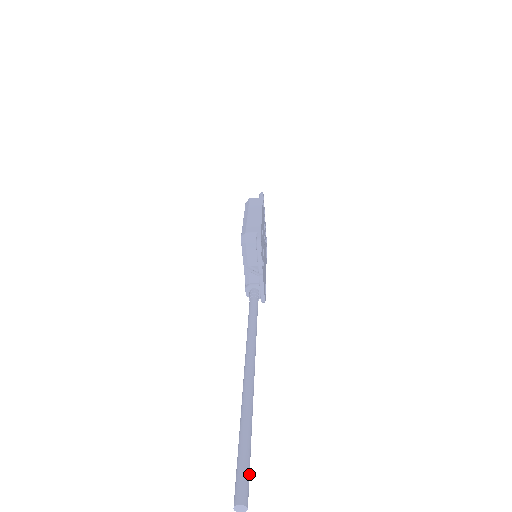
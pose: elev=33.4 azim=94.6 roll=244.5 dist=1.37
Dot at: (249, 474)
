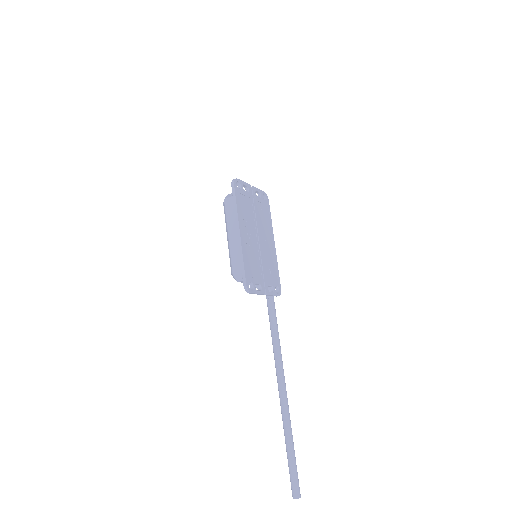
Dot at: (297, 475)
